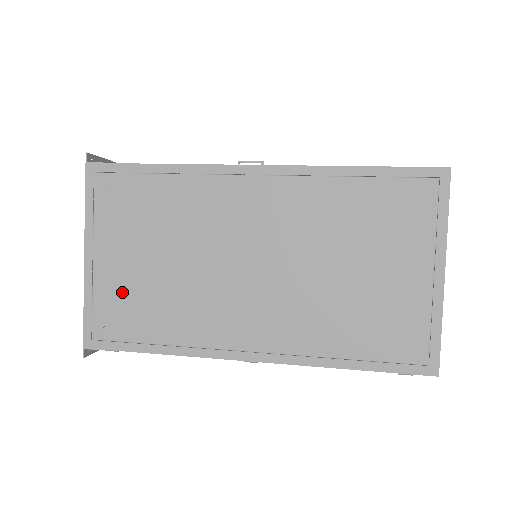
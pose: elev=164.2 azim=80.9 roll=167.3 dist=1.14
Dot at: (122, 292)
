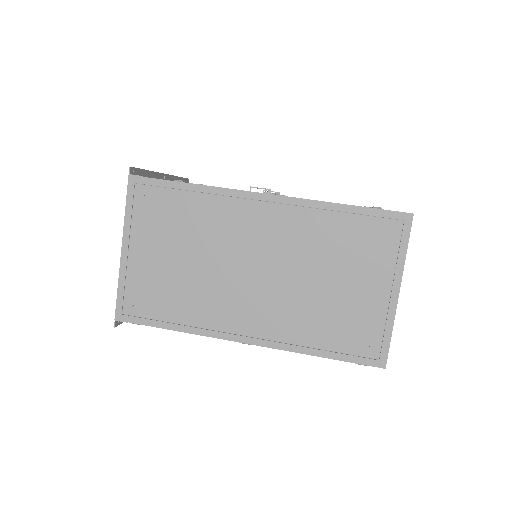
Dot at: (149, 280)
